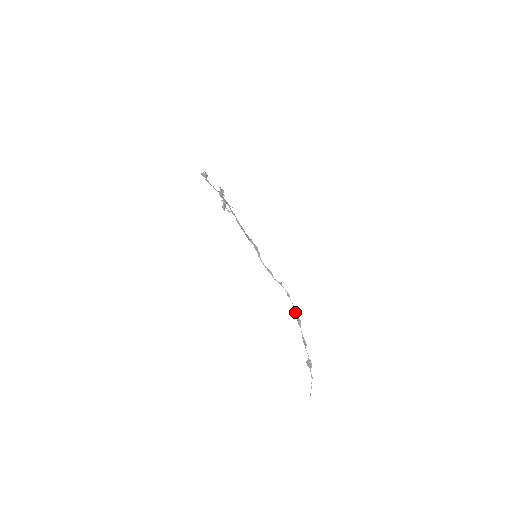
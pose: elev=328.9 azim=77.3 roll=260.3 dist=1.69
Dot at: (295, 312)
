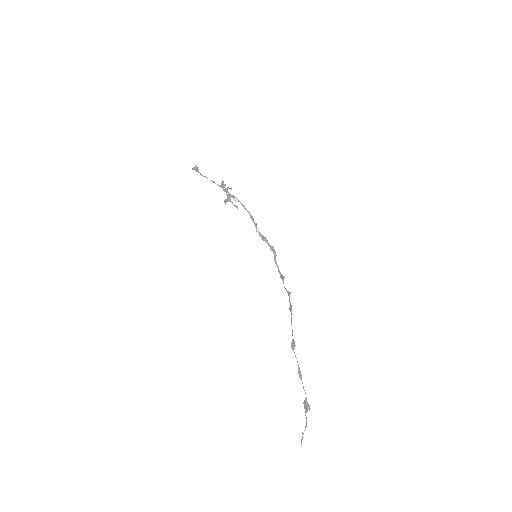
Dot at: (292, 331)
